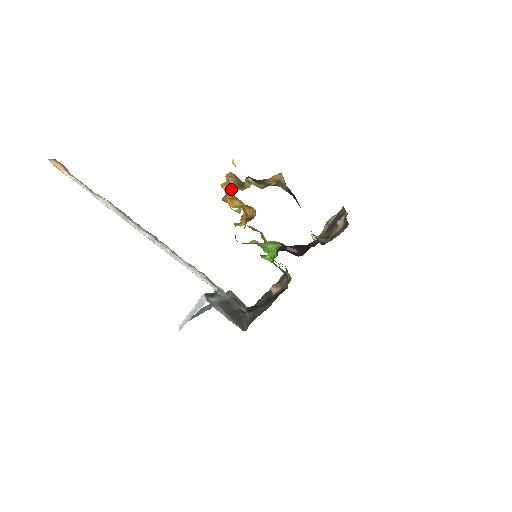
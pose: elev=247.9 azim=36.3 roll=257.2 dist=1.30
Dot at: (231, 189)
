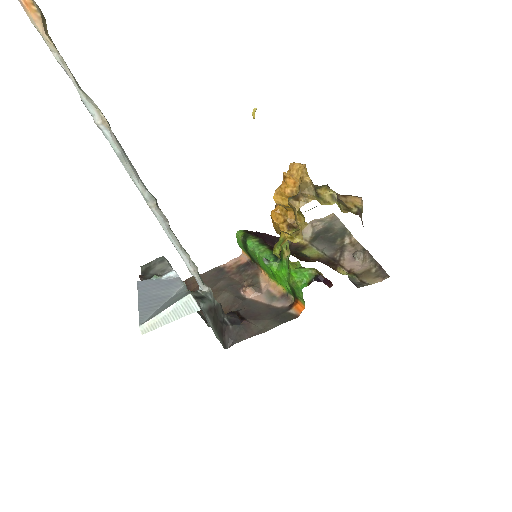
Dot at: (305, 193)
